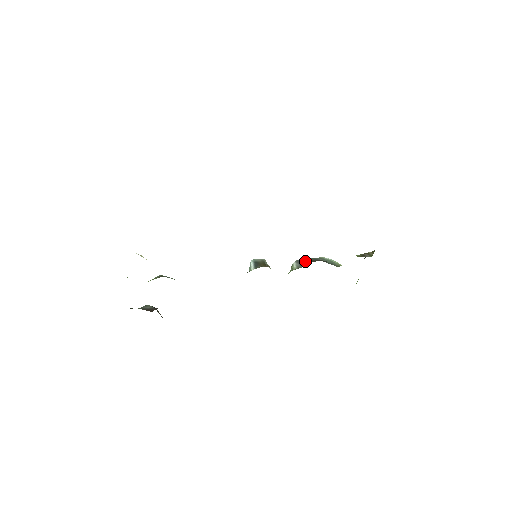
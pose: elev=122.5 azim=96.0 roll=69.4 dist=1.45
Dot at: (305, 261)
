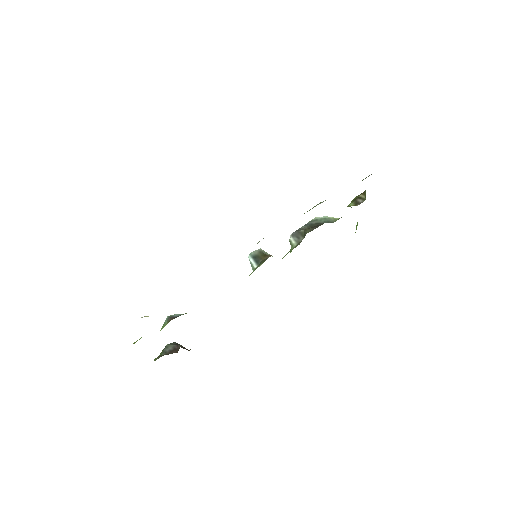
Dot at: (301, 232)
